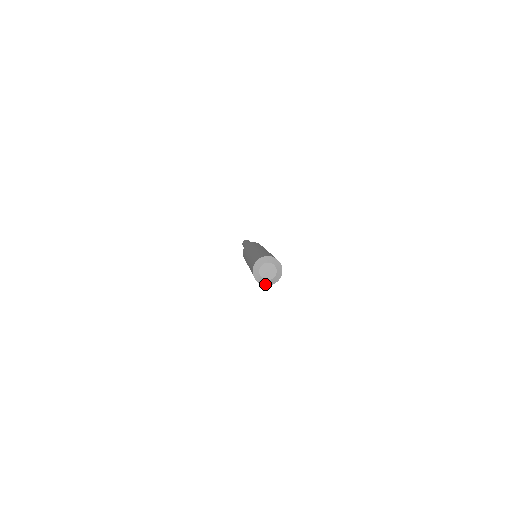
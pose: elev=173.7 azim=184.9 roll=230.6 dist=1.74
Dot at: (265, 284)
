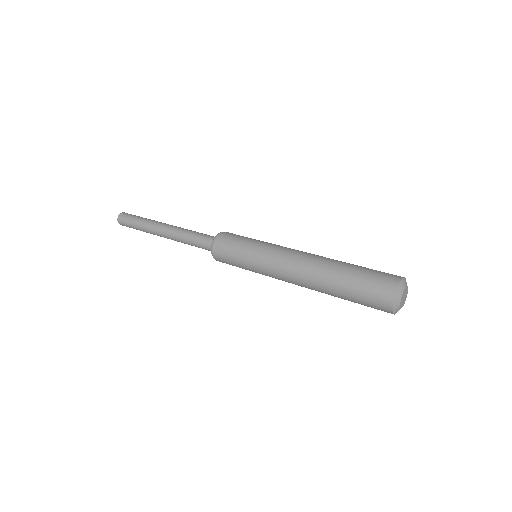
Dot at: (394, 309)
